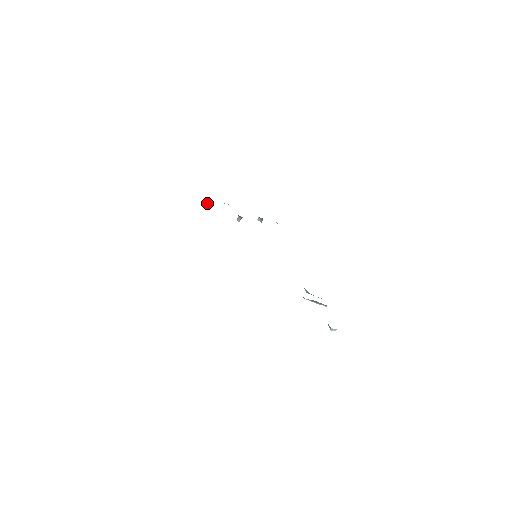
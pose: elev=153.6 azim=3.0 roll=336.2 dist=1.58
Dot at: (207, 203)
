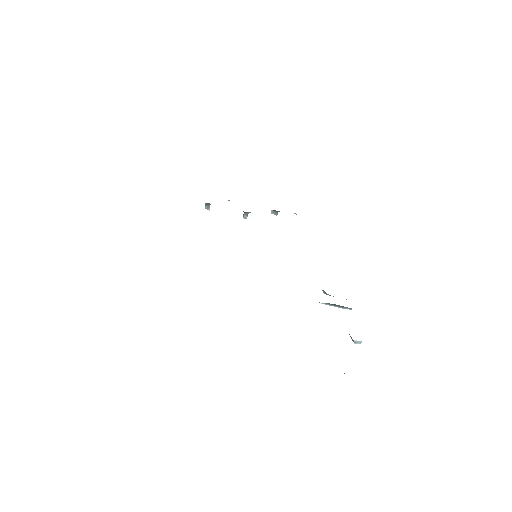
Dot at: occluded
